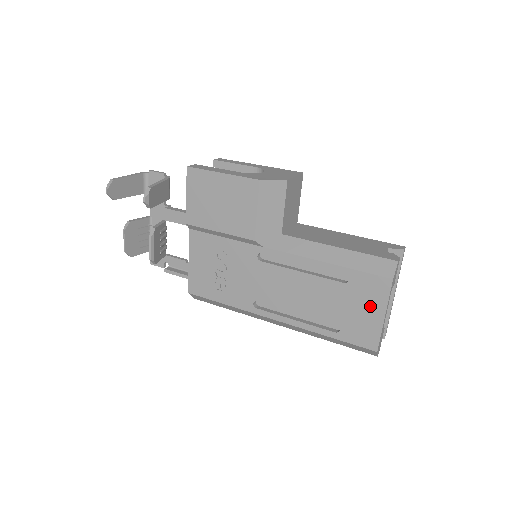
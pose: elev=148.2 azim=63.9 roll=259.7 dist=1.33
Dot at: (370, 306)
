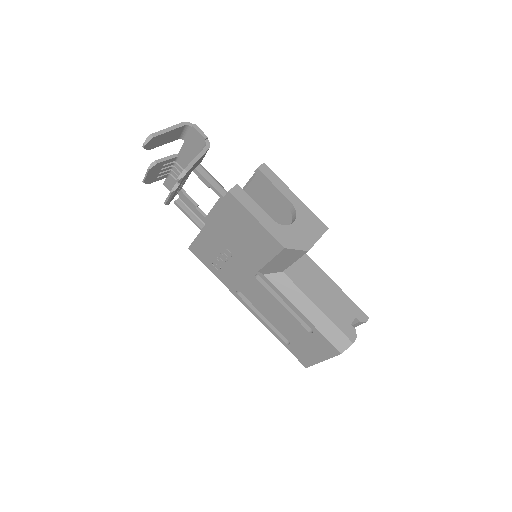
Dot at: (317, 351)
